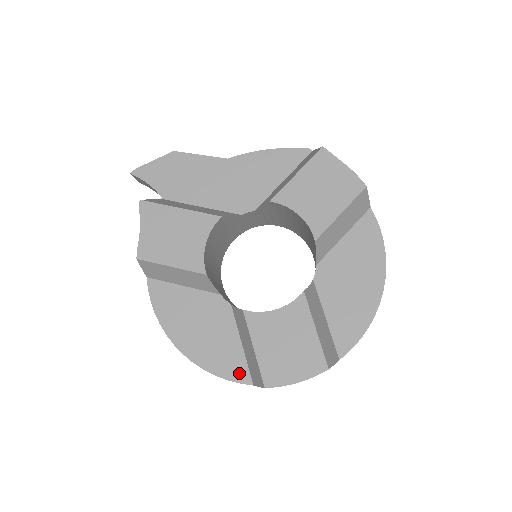
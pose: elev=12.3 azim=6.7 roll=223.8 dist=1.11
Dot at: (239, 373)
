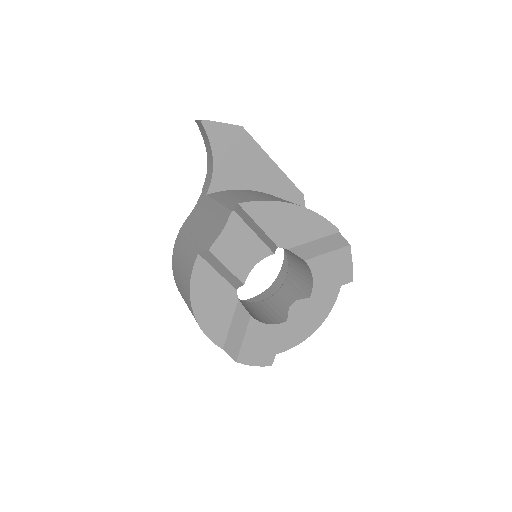
Dot at: (219, 339)
